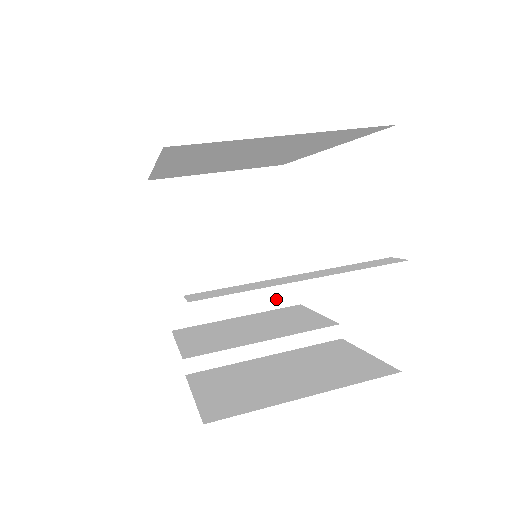
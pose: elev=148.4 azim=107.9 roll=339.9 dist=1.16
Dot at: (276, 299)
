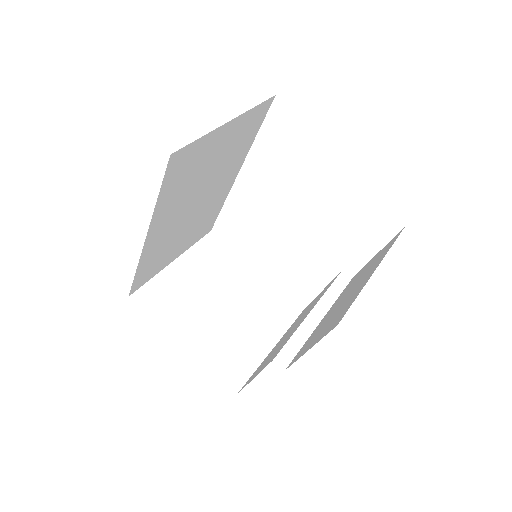
Dot at: (285, 318)
